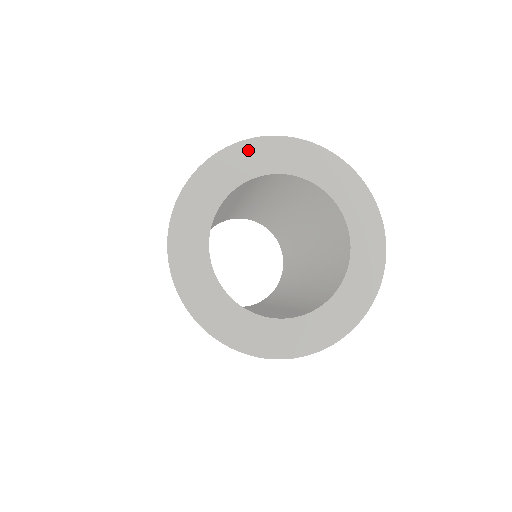
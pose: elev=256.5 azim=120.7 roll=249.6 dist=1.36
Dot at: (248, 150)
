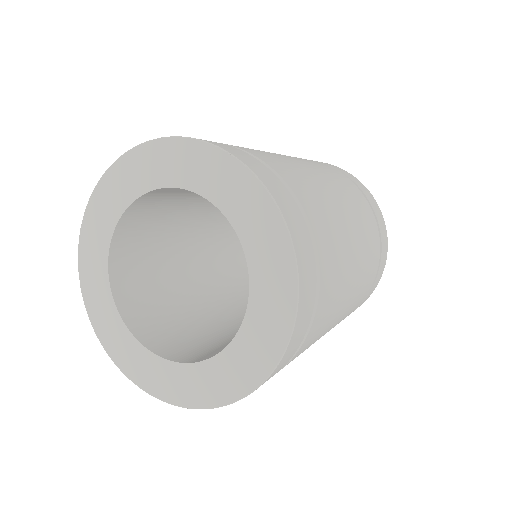
Dot at: (206, 157)
